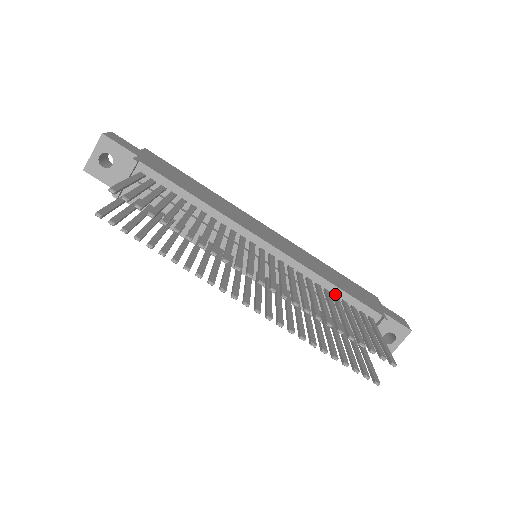
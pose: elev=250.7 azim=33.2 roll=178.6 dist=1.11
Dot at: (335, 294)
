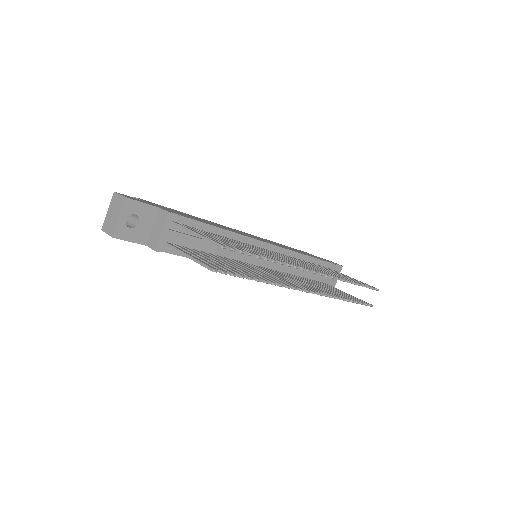
Dot at: (308, 261)
